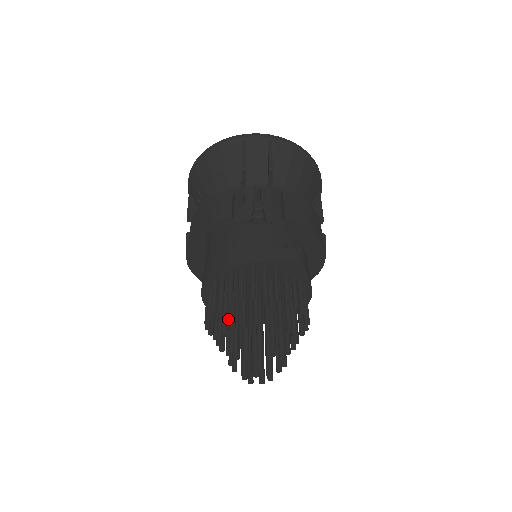
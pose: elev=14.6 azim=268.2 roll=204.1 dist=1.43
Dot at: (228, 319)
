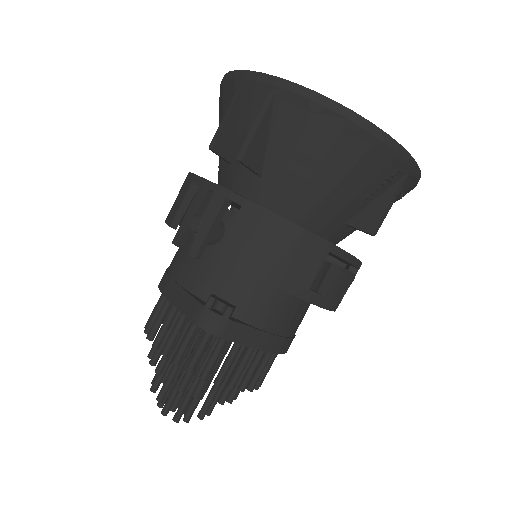
Dot at: occluded
